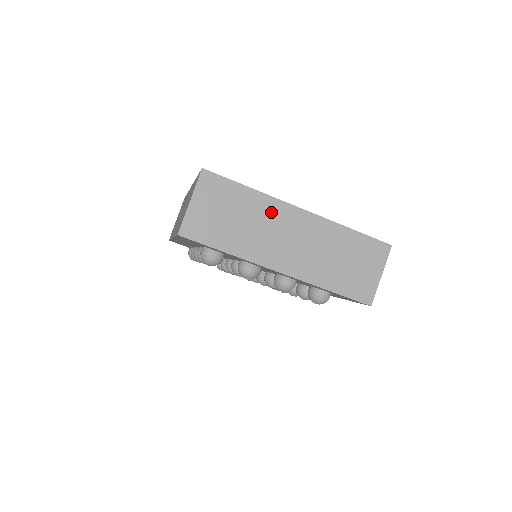
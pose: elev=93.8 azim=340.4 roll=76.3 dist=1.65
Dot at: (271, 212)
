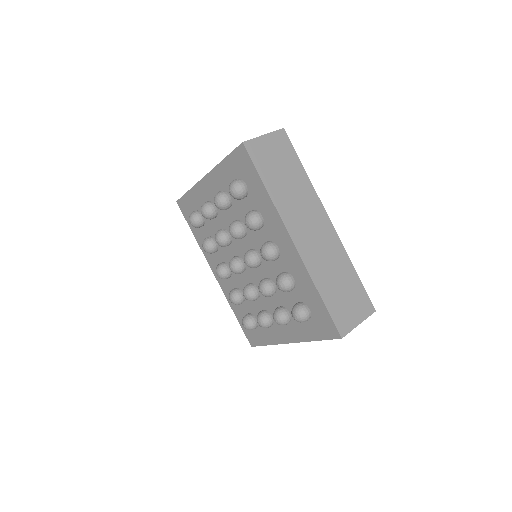
Dot at: occluded
